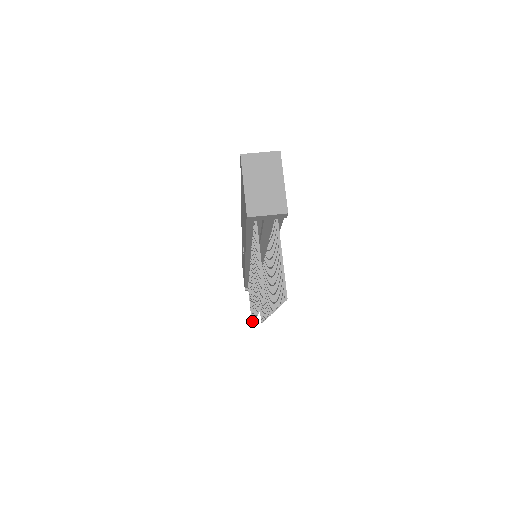
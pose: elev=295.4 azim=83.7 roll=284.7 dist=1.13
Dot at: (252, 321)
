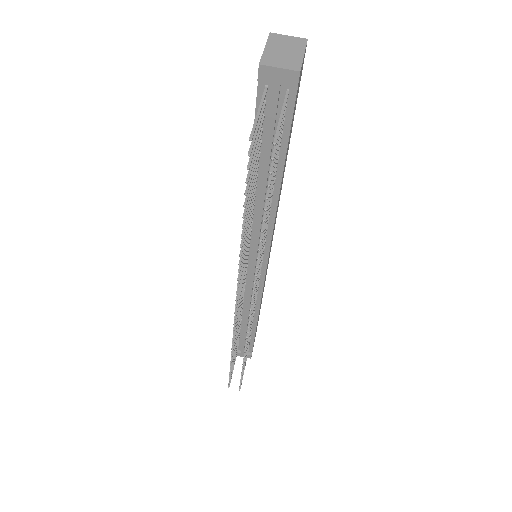
Dot at: occluded
